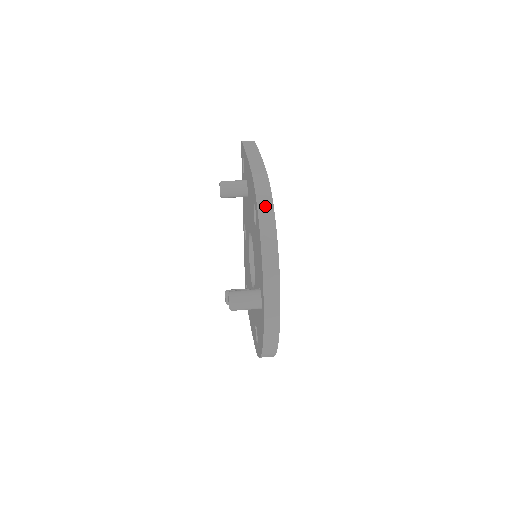
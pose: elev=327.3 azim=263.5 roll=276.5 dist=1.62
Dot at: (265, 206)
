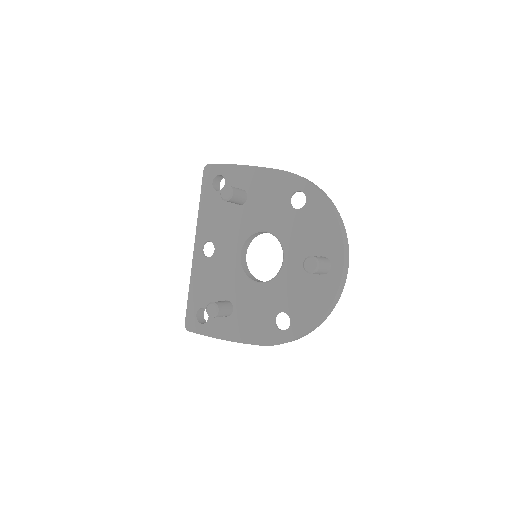
Dot at: (319, 189)
